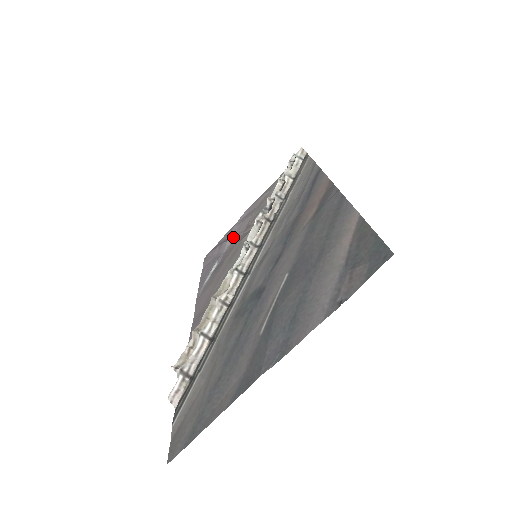
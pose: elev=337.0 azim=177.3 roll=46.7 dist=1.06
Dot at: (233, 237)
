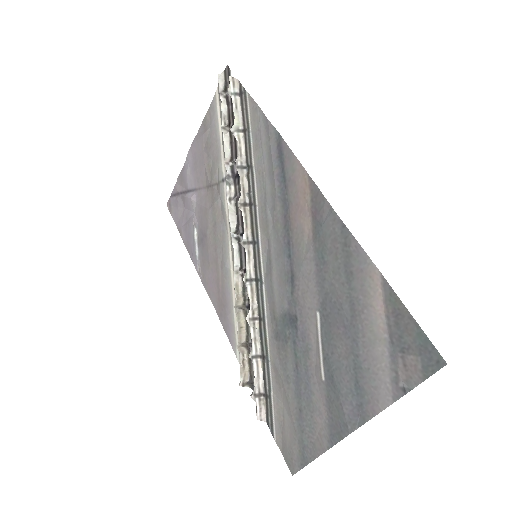
Dot at: (195, 192)
